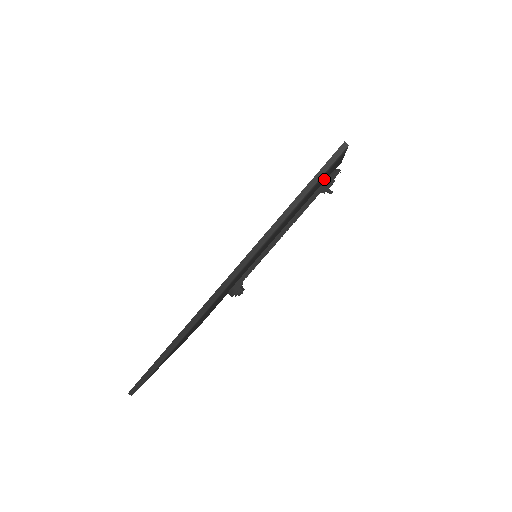
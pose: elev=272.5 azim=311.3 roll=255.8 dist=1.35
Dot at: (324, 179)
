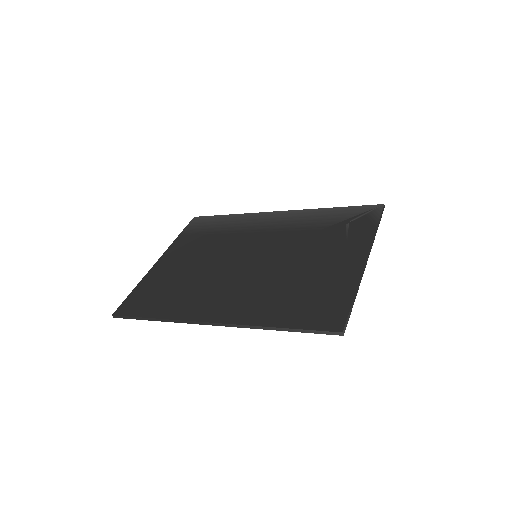
Dot at: occluded
